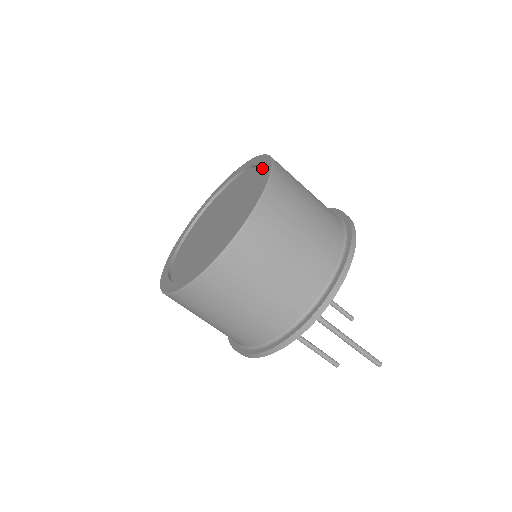
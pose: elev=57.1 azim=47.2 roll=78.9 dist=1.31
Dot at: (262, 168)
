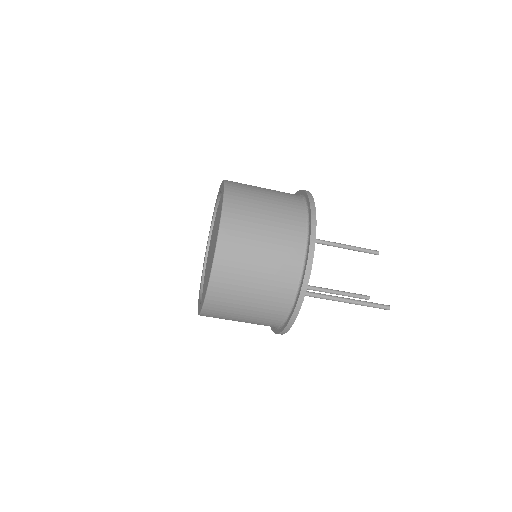
Dot at: (220, 211)
